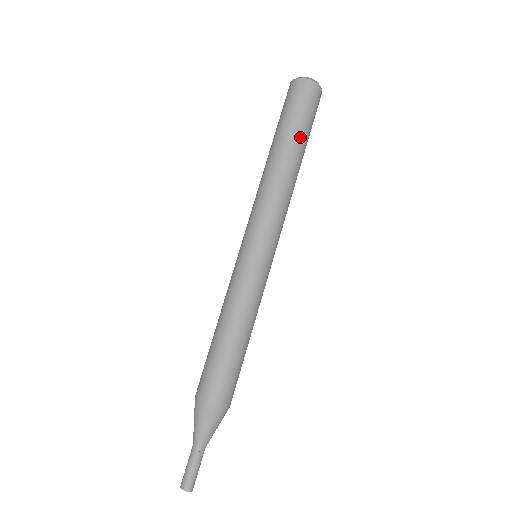
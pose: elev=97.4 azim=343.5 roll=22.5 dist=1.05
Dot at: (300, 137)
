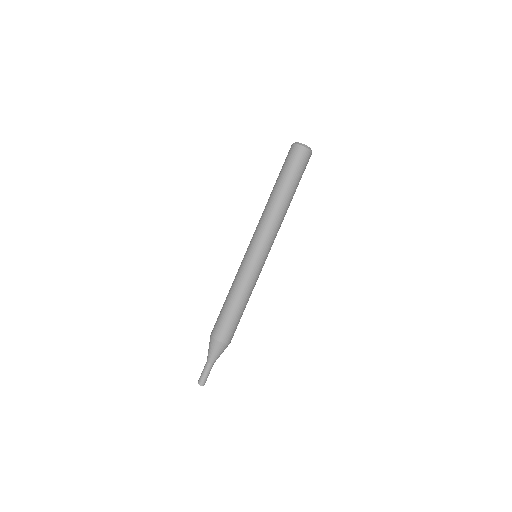
Dot at: (289, 183)
